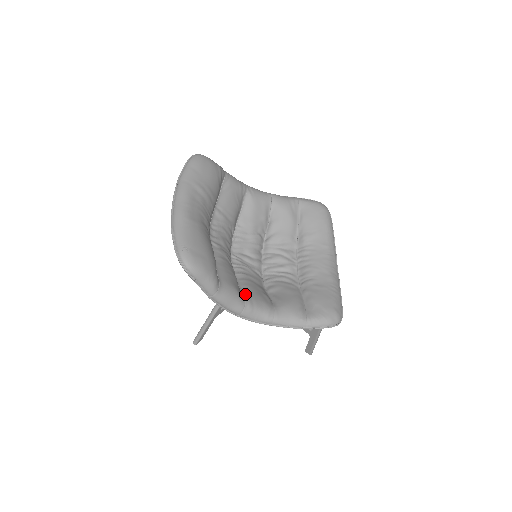
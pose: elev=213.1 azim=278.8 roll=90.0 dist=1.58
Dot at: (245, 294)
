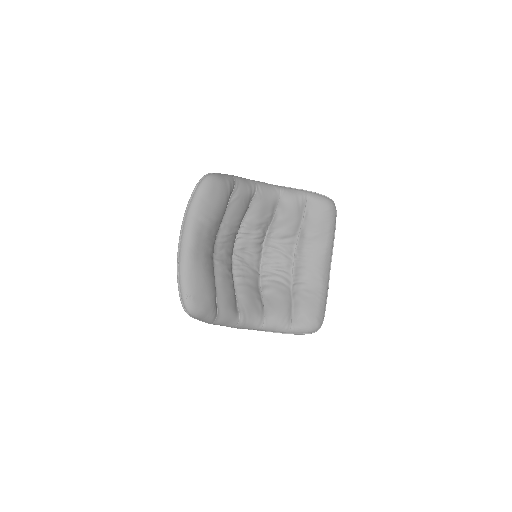
Dot at: (240, 307)
